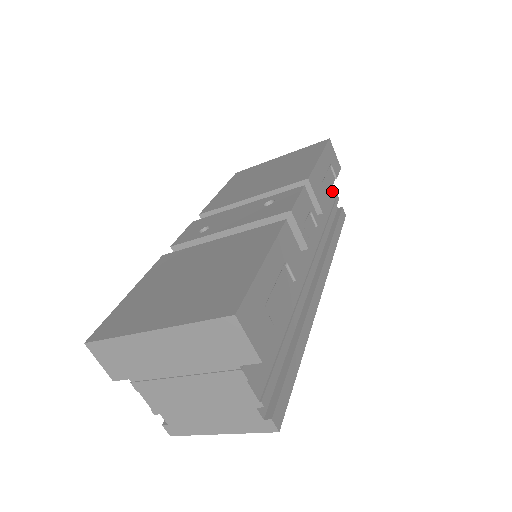
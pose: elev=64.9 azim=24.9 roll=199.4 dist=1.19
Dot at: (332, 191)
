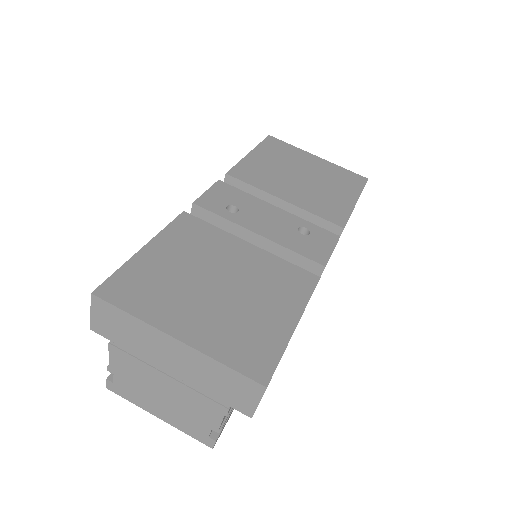
Dot at: occluded
